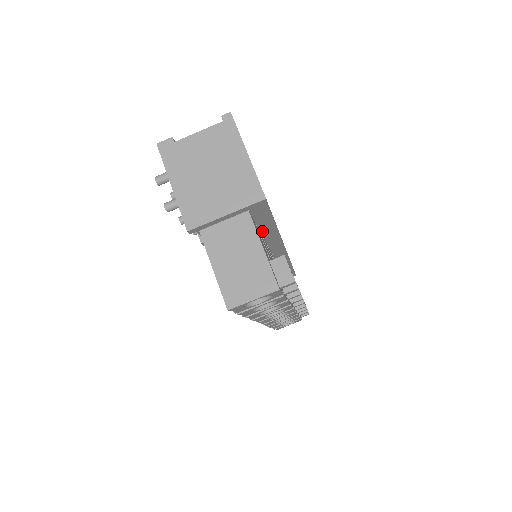
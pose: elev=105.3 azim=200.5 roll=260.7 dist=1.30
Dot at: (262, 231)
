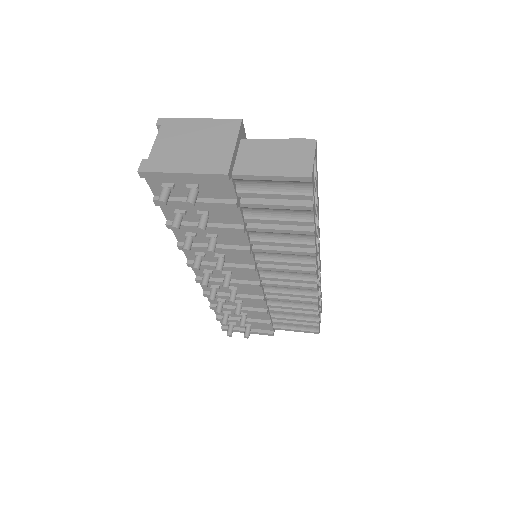
Dot at: occluded
